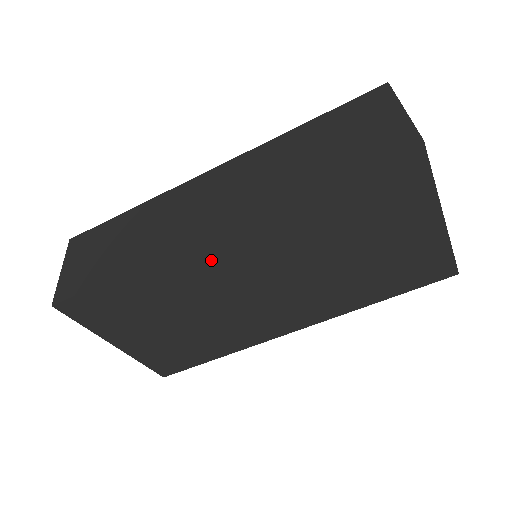
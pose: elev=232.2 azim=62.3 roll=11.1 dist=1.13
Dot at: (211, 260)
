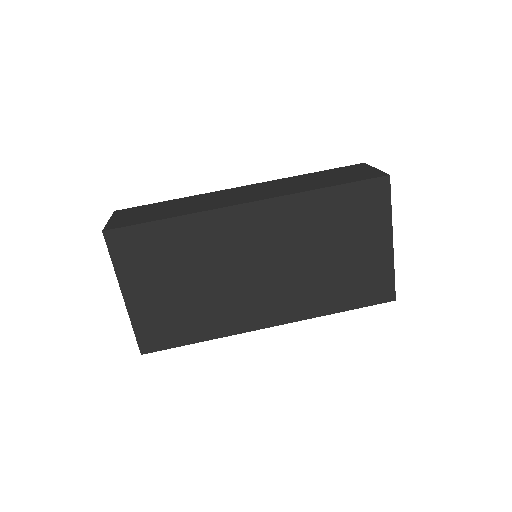
Dot at: (239, 226)
